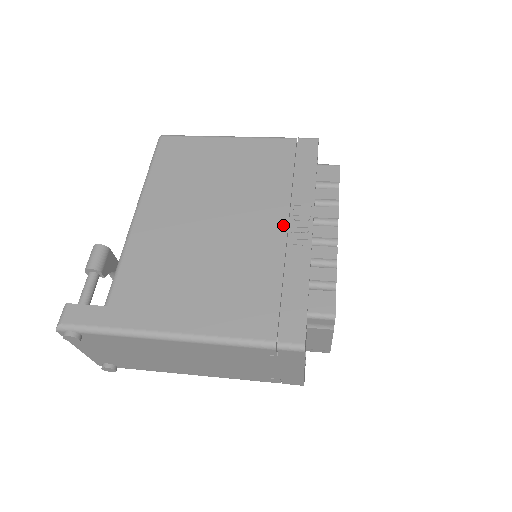
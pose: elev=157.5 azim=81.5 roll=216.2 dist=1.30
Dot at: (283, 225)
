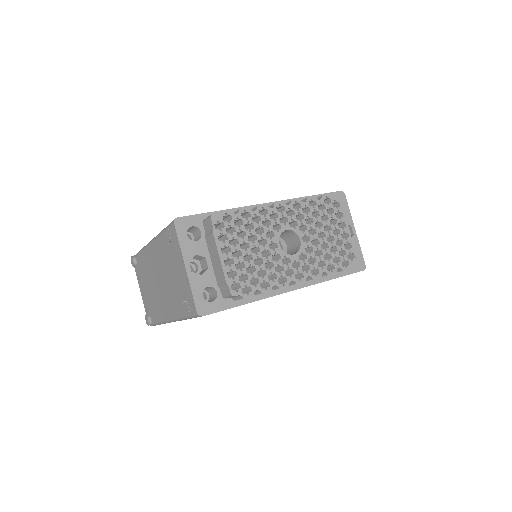
Dot at: occluded
